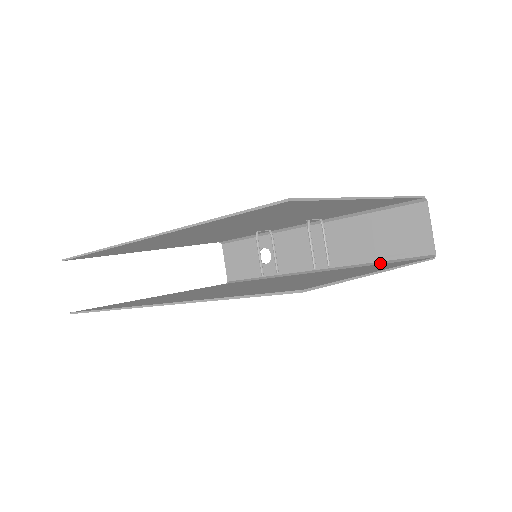
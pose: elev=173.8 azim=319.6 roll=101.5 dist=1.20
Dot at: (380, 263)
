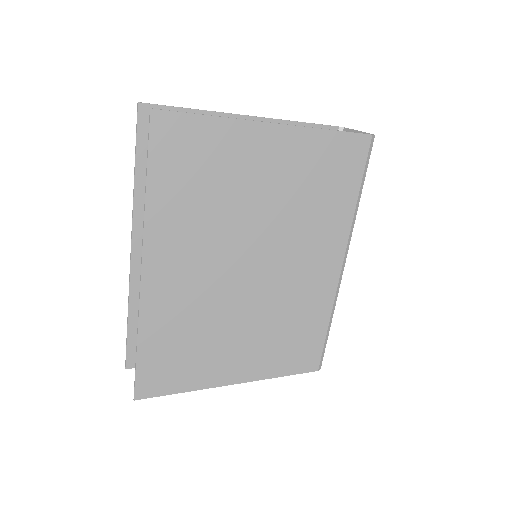
Dot at: (359, 189)
